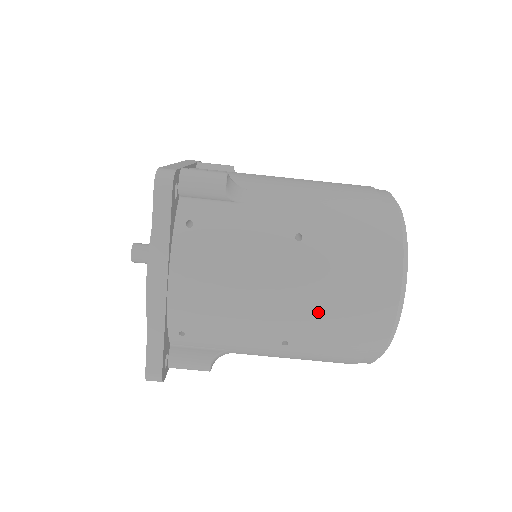
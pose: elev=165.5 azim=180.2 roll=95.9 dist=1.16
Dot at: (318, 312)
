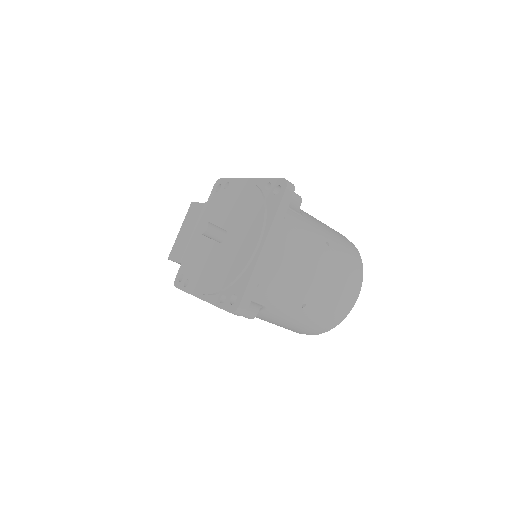
Dot at: (329, 288)
